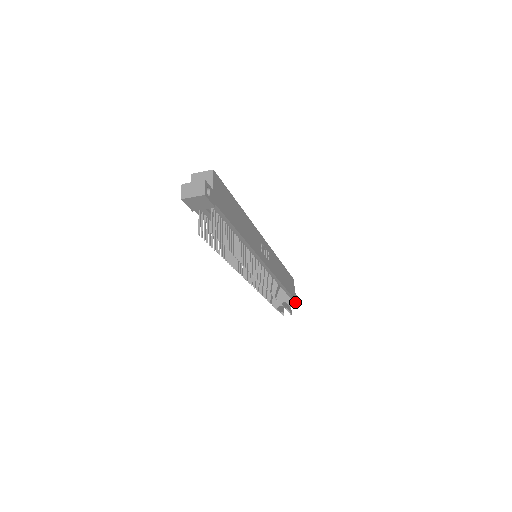
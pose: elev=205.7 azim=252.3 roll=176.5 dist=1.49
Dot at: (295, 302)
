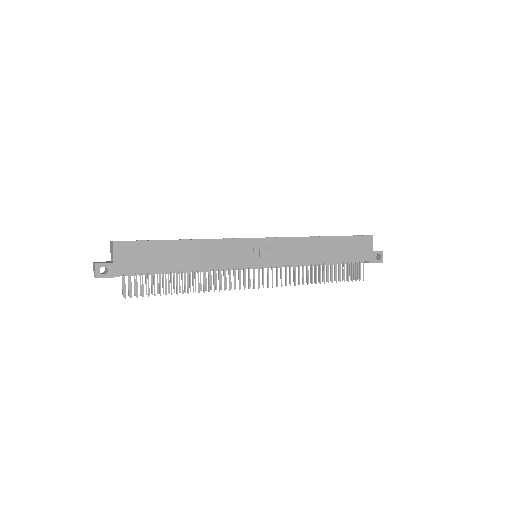
Dot at: (374, 262)
